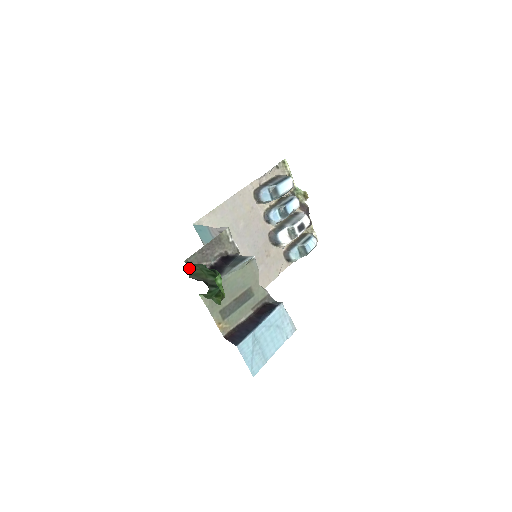
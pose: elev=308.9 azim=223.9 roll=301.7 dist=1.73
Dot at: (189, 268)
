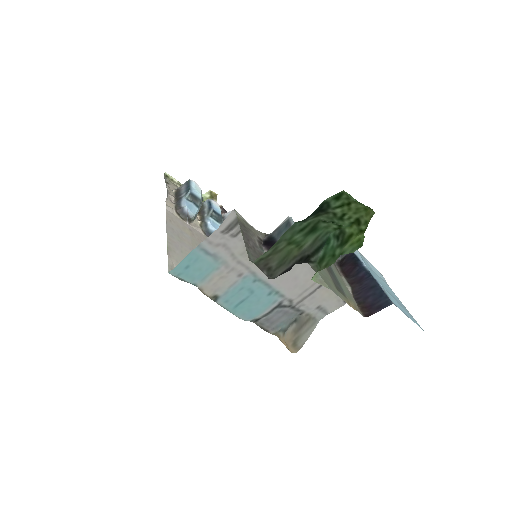
Dot at: (265, 265)
